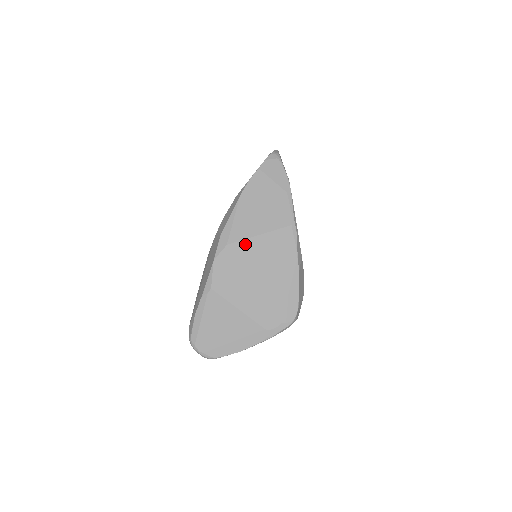
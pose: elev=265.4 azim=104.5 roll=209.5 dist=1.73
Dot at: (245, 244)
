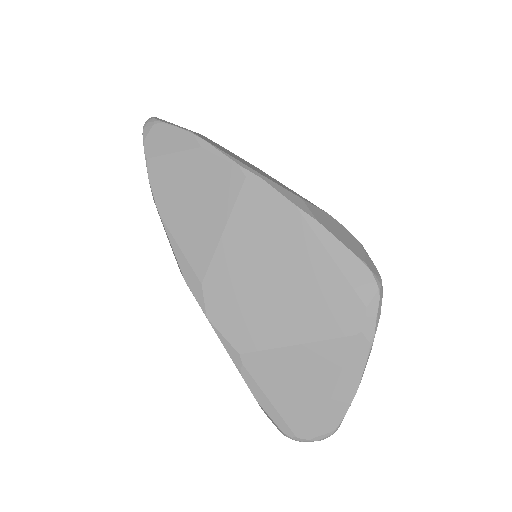
Dot at: (220, 260)
